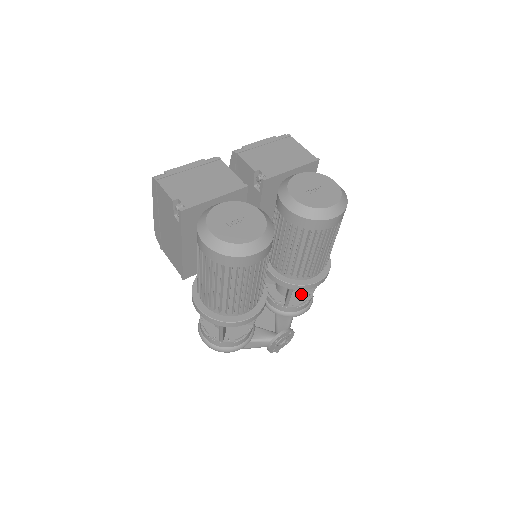
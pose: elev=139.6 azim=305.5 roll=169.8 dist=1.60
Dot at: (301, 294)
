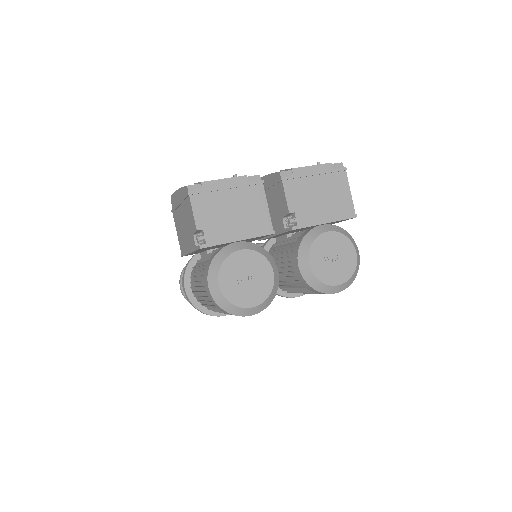
Dot at: occluded
